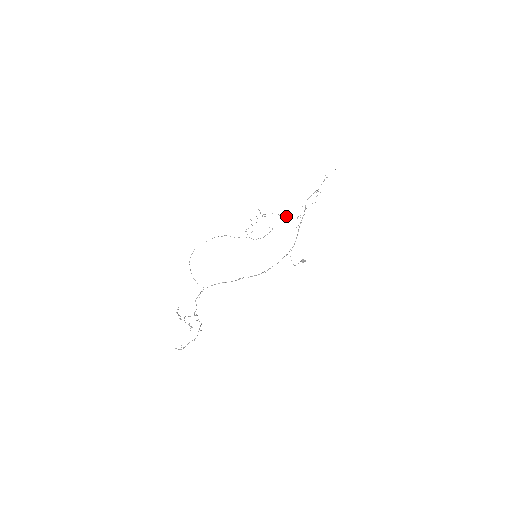
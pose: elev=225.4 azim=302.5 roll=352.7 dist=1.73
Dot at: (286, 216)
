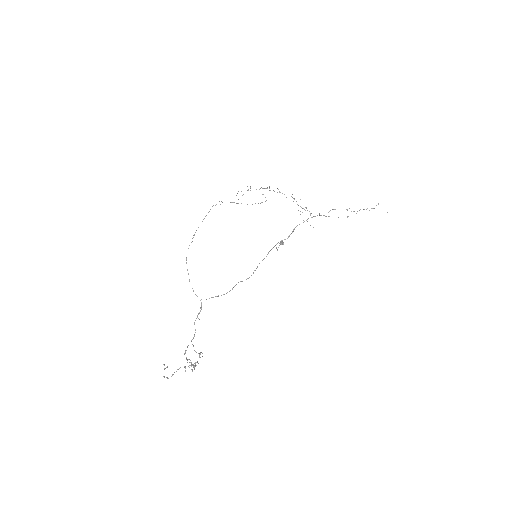
Dot at: (293, 201)
